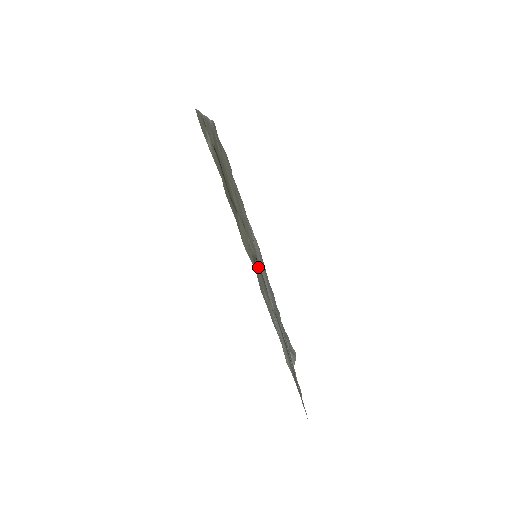
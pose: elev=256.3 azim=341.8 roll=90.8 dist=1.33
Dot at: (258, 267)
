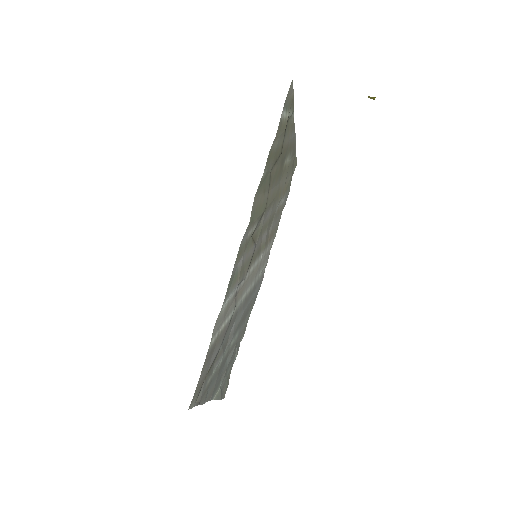
Dot at: (252, 250)
